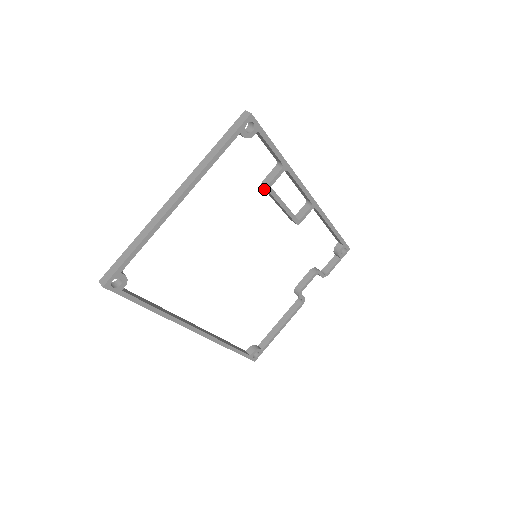
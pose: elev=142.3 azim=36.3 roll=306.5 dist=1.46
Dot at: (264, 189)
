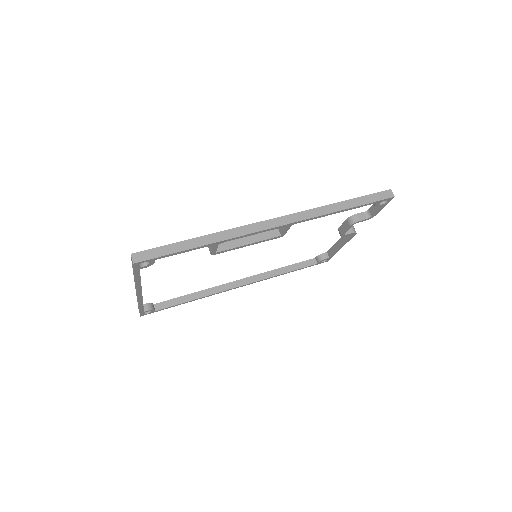
Dot at: occluded
